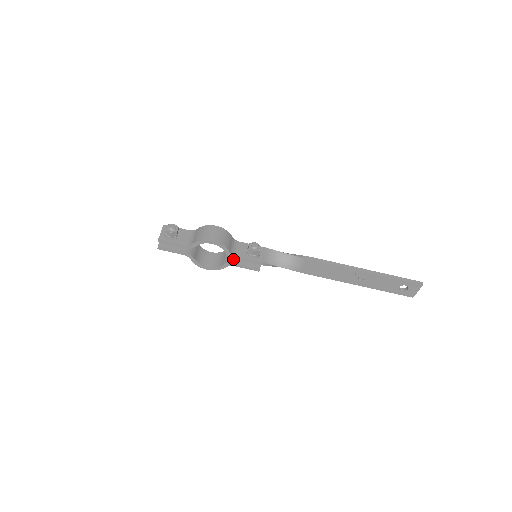
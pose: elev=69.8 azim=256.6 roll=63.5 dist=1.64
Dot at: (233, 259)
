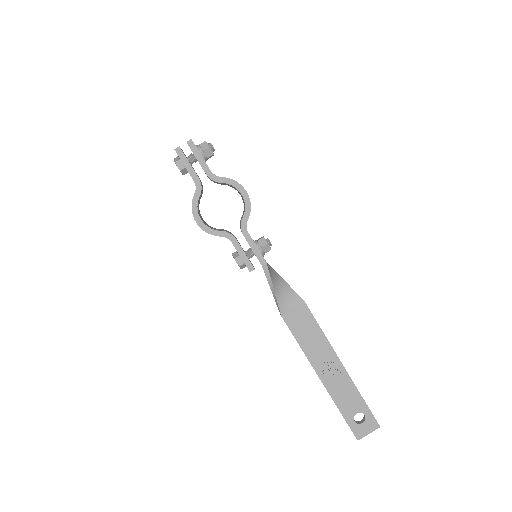
Dot at: occluded
